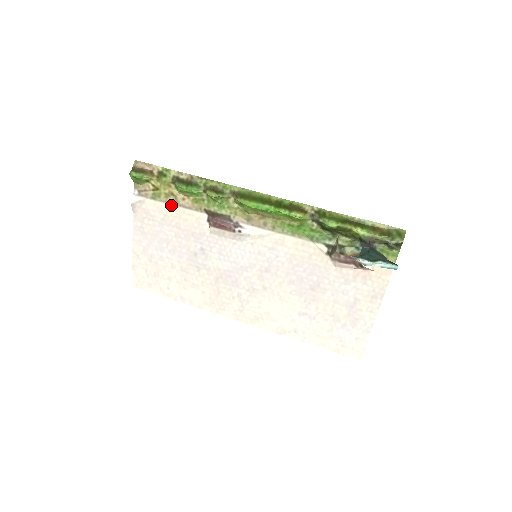
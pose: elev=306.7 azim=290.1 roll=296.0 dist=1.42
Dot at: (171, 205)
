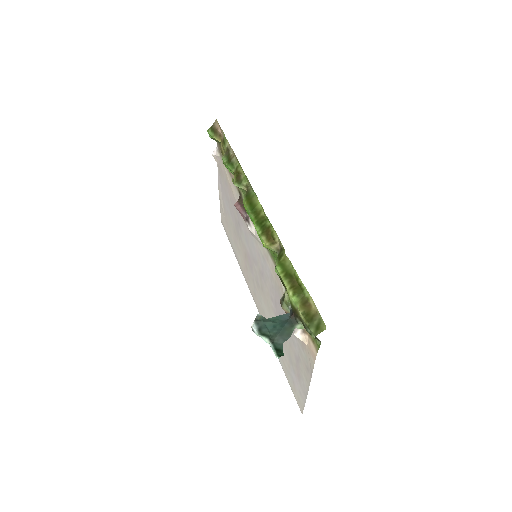
Dot at: (228, 172)
